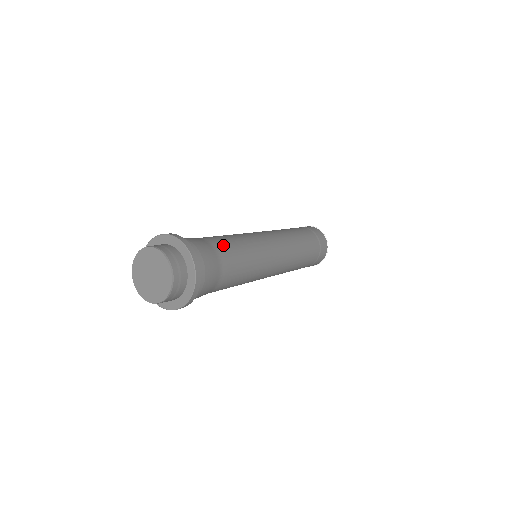
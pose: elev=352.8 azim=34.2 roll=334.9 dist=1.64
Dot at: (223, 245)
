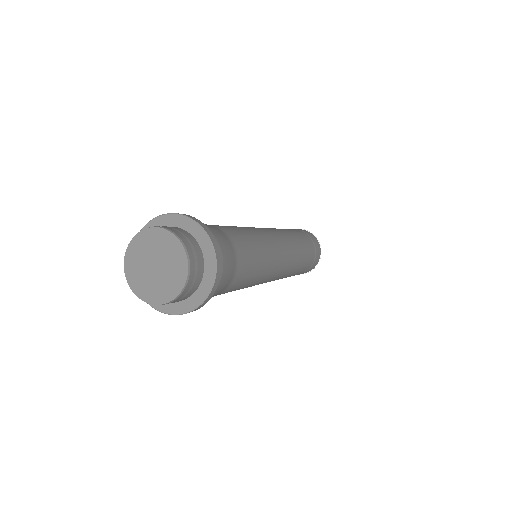
Dot at: (215, 225)
